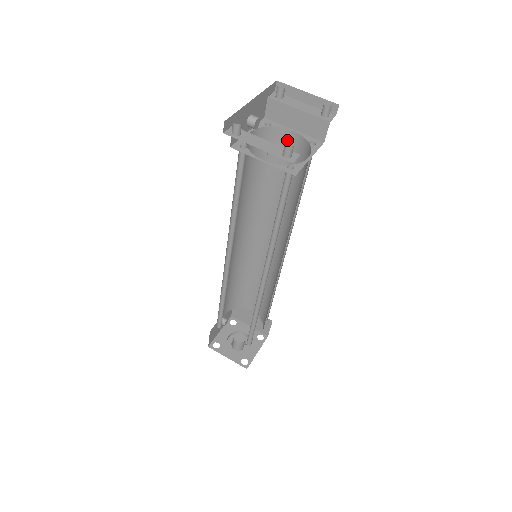
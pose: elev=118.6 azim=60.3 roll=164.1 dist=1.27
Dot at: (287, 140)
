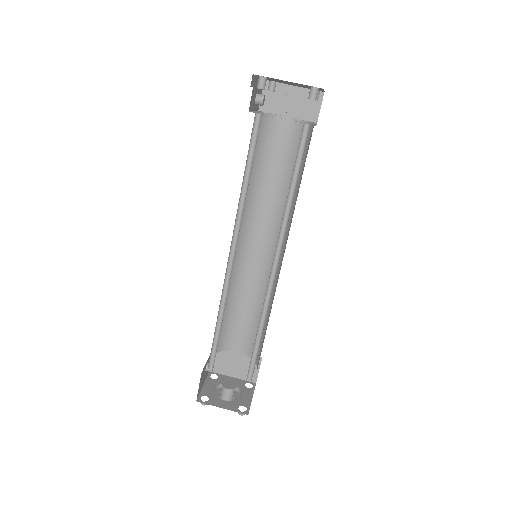
Dot at: (282, 127)
